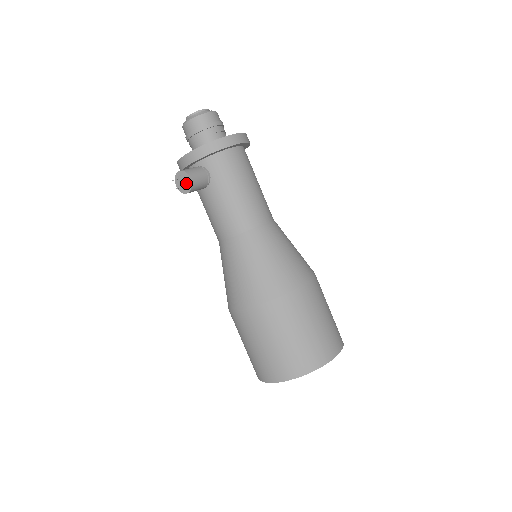
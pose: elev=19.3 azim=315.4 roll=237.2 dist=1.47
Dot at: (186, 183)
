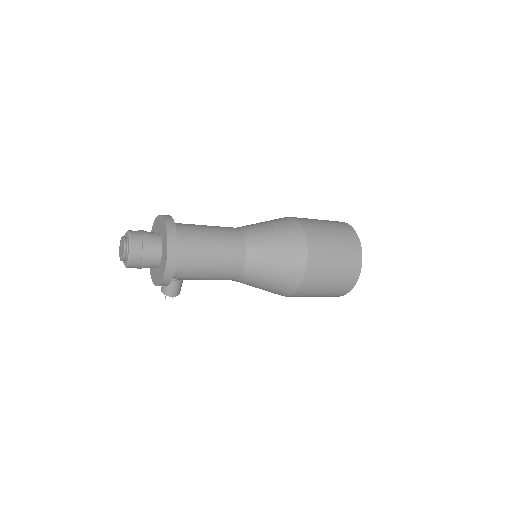
Dot at: occluded
